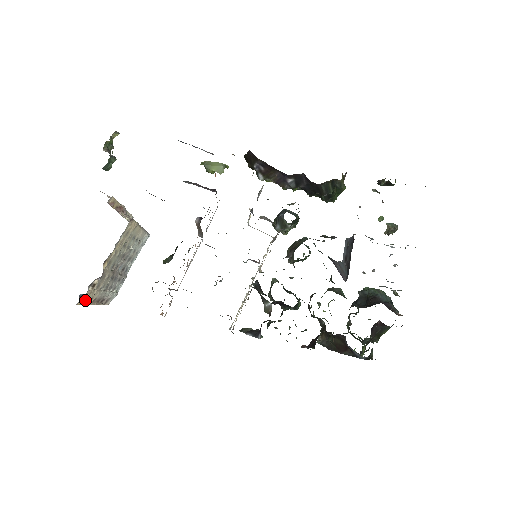
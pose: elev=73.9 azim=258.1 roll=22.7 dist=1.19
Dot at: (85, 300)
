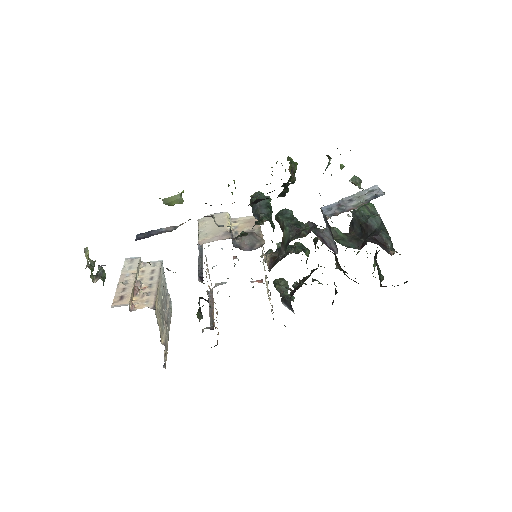
Dot at: occluded
